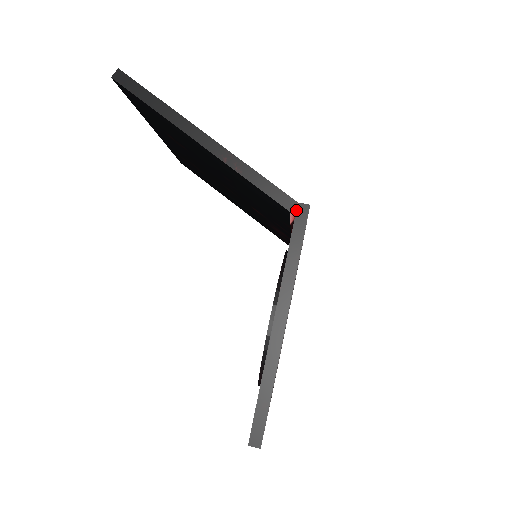
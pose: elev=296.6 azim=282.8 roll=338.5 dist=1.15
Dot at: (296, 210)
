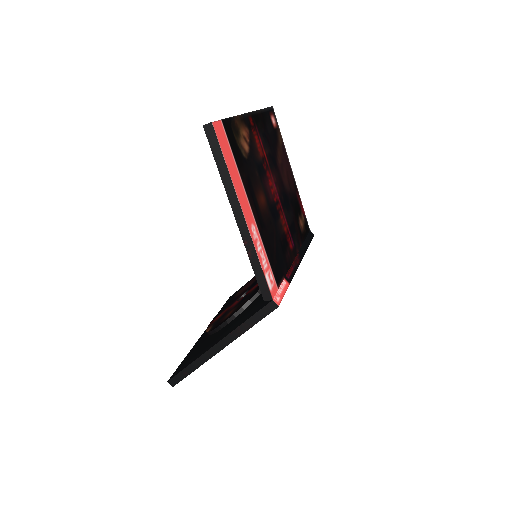
Dot at: (268, 303)
